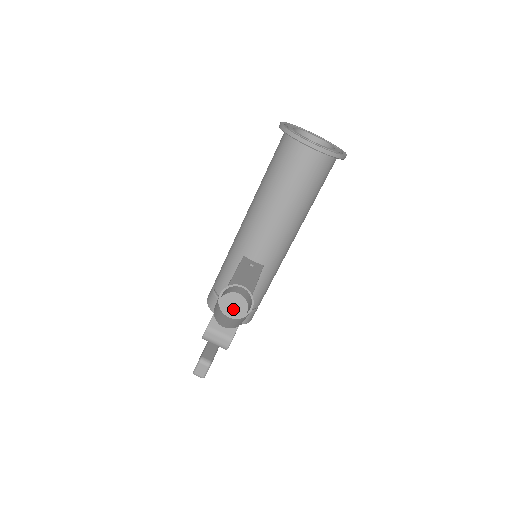
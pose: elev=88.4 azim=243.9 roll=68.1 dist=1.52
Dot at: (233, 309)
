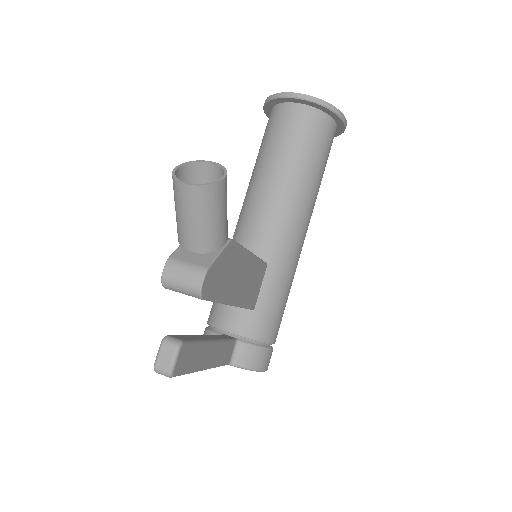
Dot at: occluded
